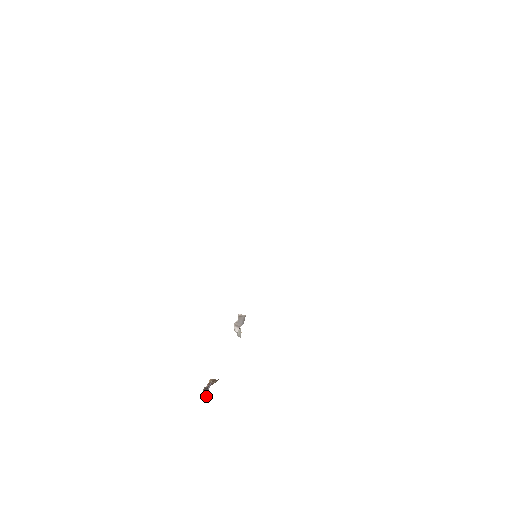
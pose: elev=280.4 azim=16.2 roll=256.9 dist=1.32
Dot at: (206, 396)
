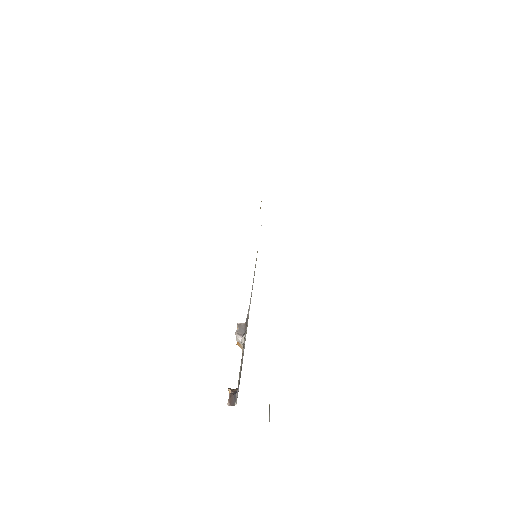
Dot at: (236, 401)
